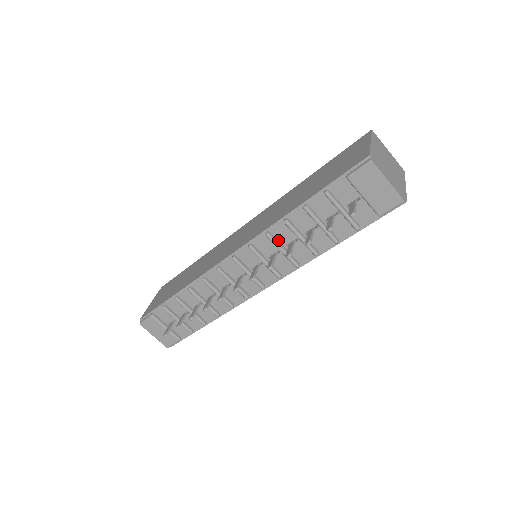
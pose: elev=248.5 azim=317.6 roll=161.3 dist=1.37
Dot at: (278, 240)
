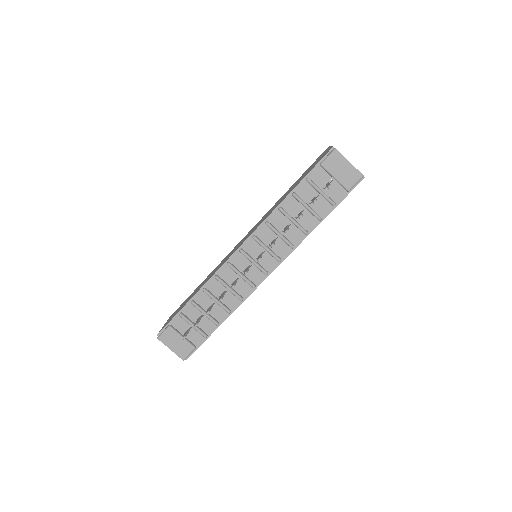
Dot at: (275, 227)
